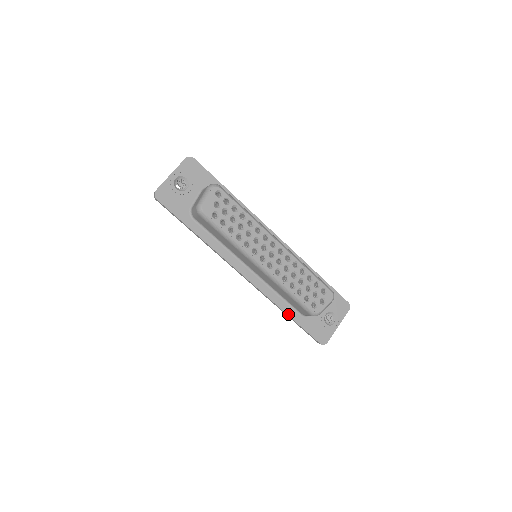
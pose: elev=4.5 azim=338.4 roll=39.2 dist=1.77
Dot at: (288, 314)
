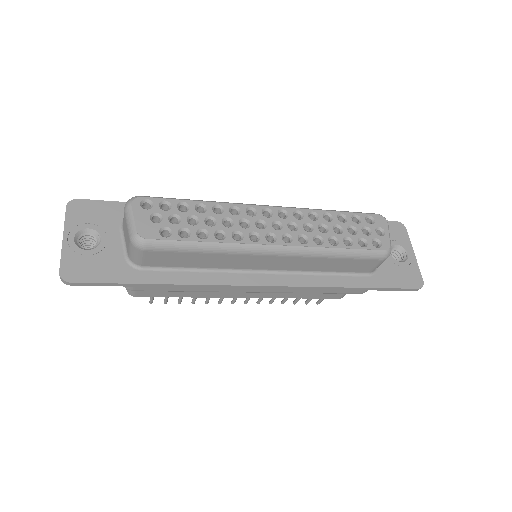
Dot at: (355, 286)
